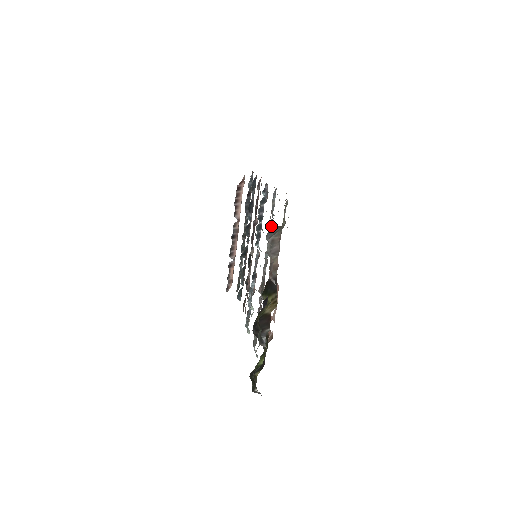
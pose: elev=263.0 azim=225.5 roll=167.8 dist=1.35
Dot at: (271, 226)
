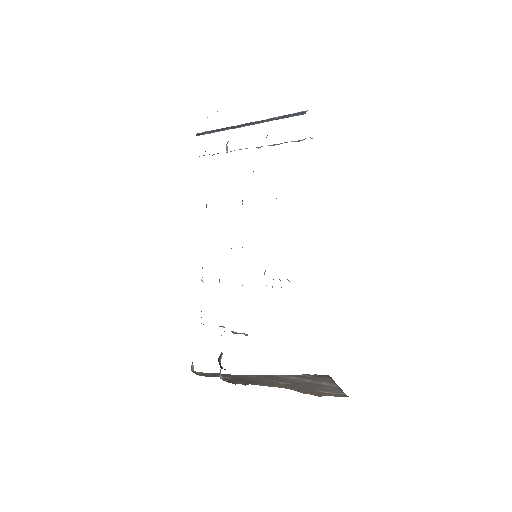
Dot at: occluded
